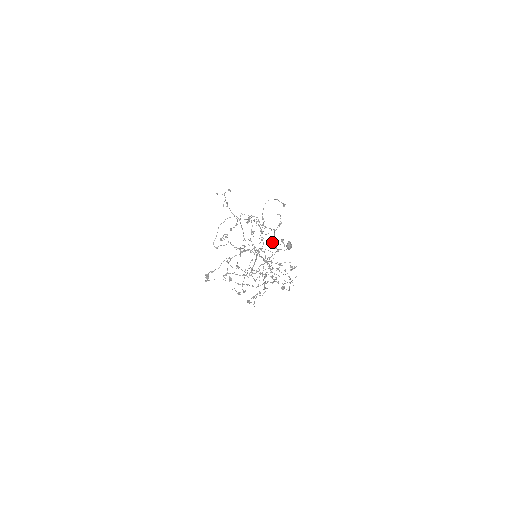
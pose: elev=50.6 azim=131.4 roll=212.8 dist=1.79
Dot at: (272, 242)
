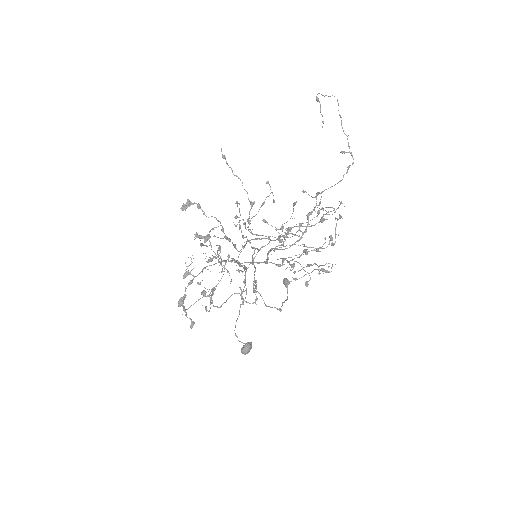
Dot at: occluded
